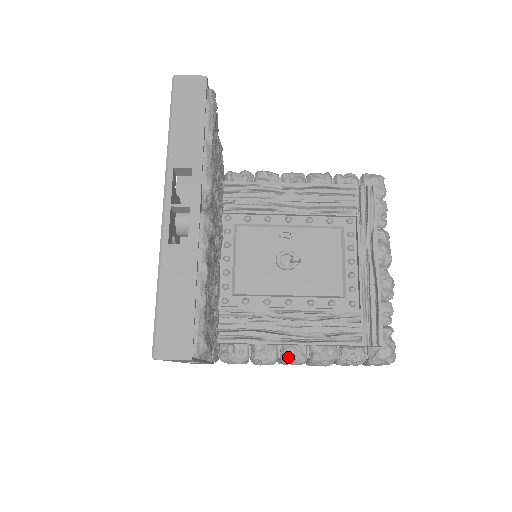
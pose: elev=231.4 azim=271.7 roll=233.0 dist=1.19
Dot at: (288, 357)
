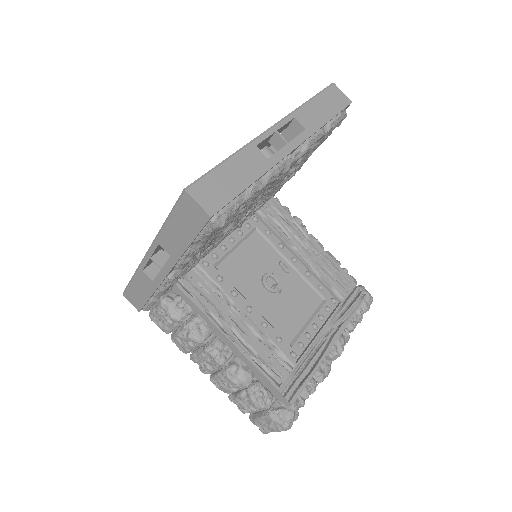
Dot at: (213, 347)
